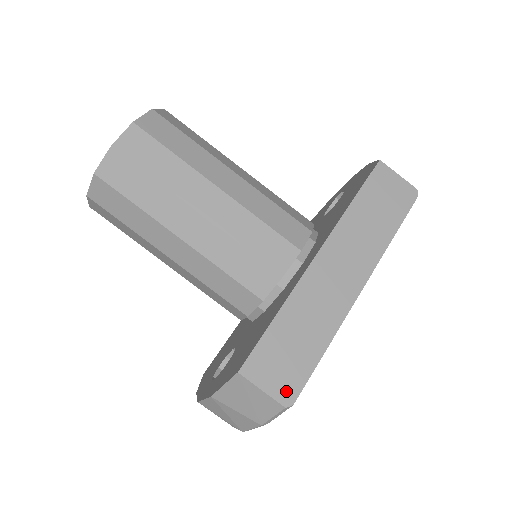
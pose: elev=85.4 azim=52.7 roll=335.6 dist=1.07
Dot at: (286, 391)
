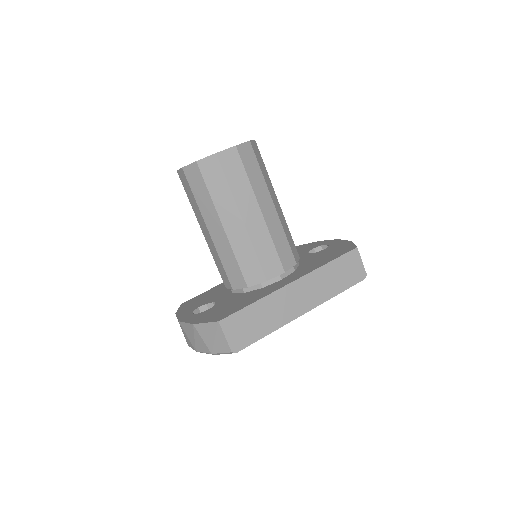
Dot at: (237, 344)
